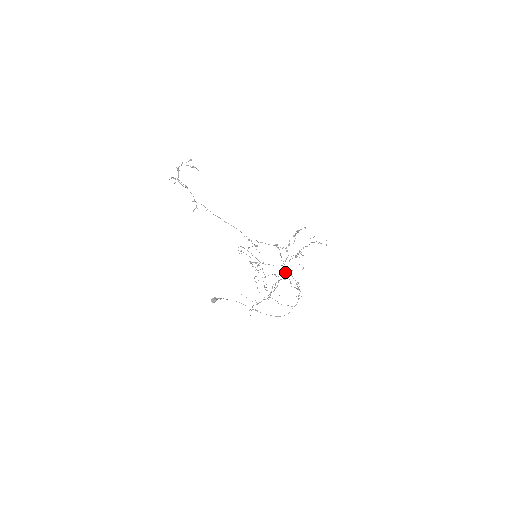
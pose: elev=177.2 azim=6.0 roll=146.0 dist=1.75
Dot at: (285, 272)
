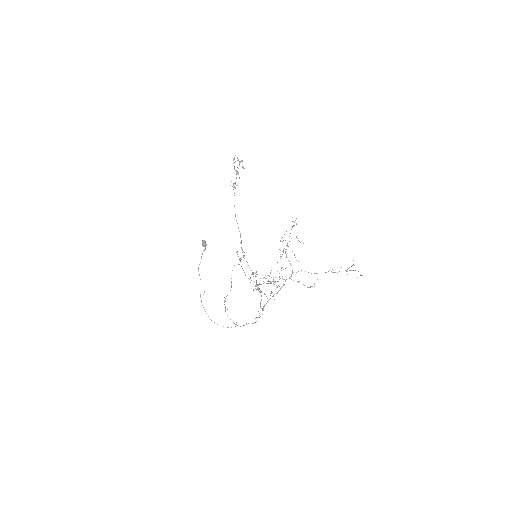
Dot at: occluded
